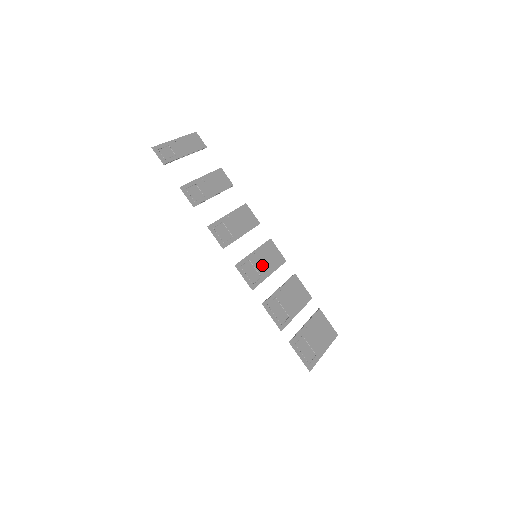
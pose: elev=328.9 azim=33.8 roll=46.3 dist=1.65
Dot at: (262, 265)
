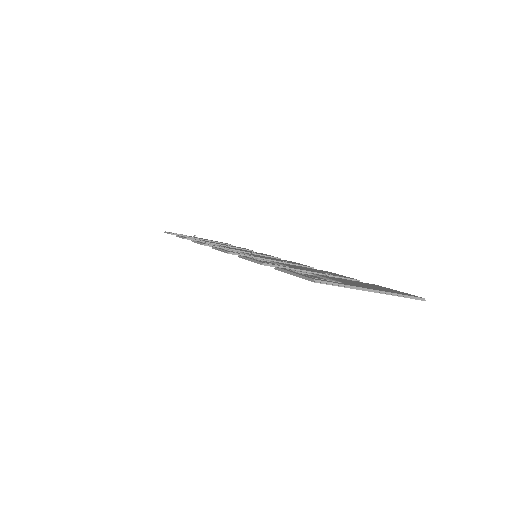
Dot at: occluded
